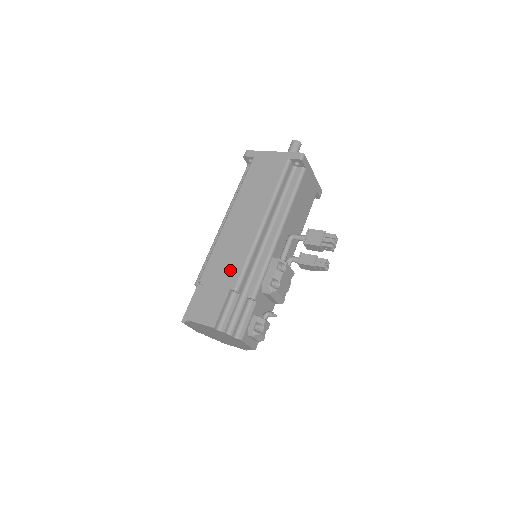
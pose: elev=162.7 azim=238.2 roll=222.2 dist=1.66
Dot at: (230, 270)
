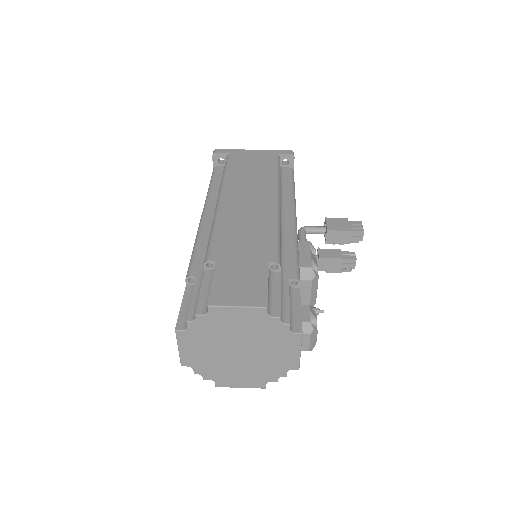
Dot at: (256, 243)
